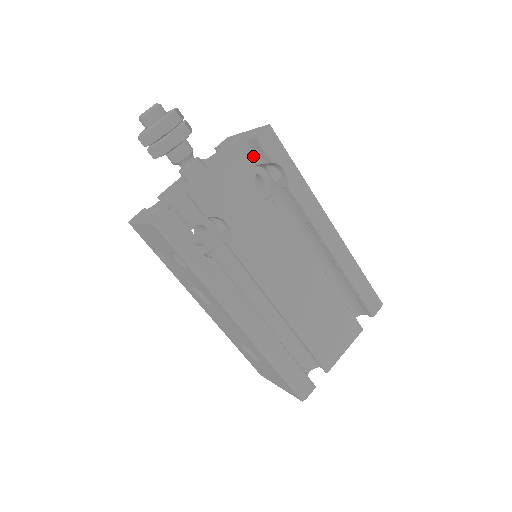
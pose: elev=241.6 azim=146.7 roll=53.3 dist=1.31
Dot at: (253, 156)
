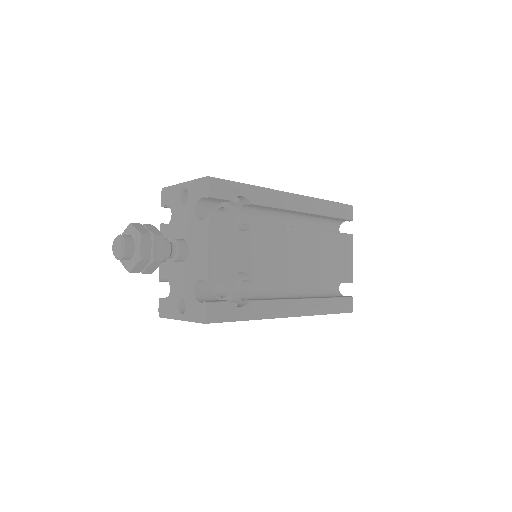
Dot at: (210, 204)
